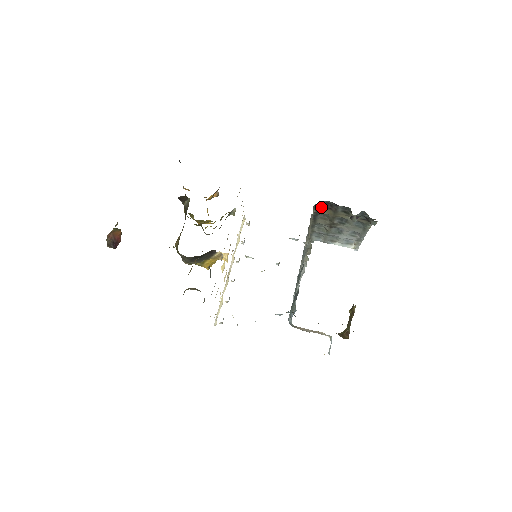
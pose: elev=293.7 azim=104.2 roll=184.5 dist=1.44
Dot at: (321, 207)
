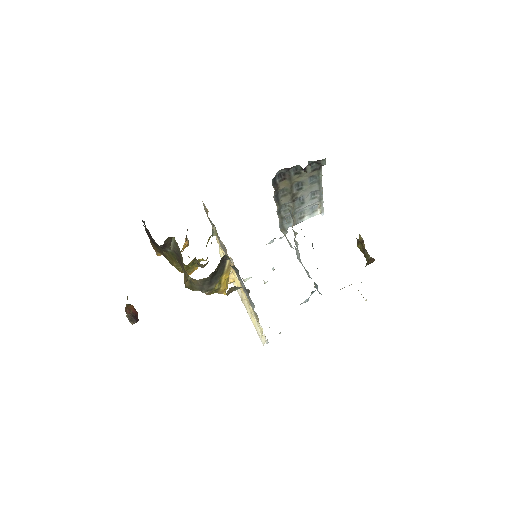
Dot at: (277, 182)
